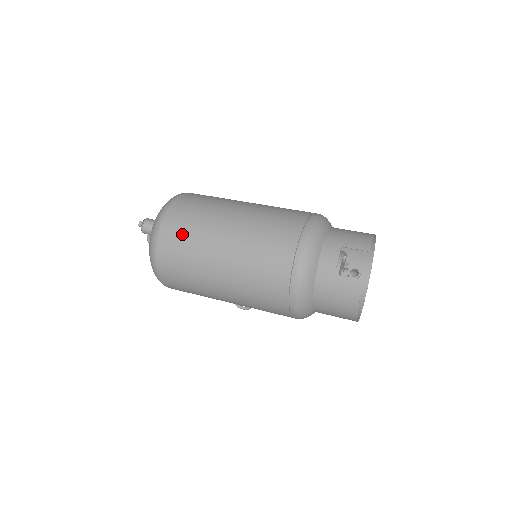
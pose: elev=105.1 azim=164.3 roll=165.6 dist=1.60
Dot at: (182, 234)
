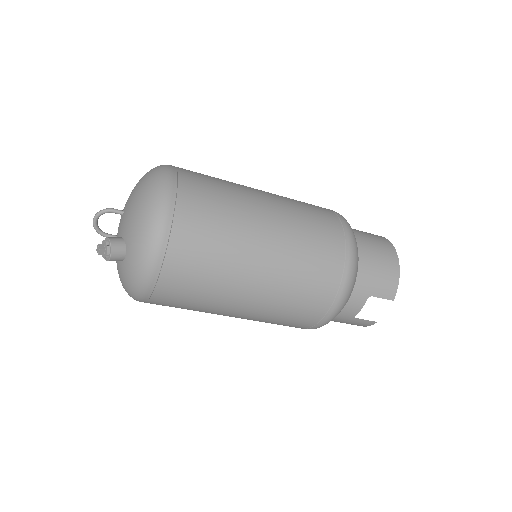
Dot at: (185, 293)
